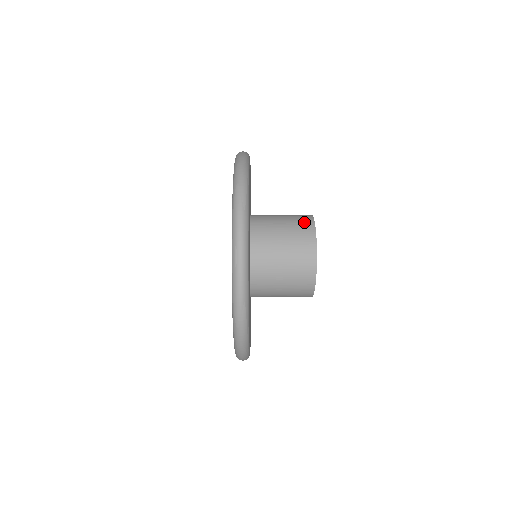
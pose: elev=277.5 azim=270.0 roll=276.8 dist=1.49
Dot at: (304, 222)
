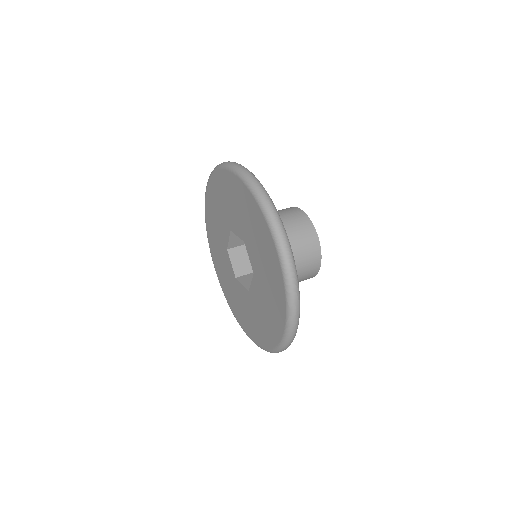
Dot at: (289, 209)
